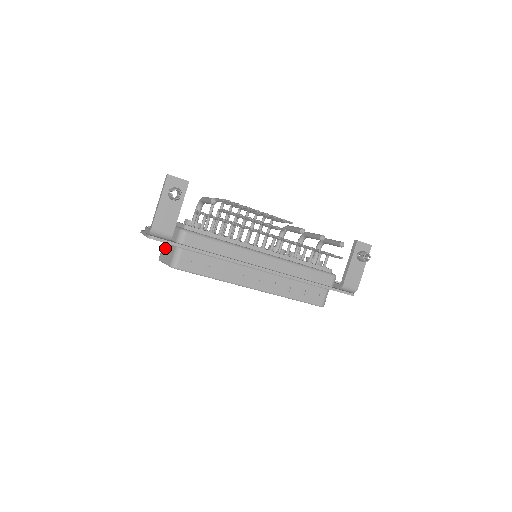
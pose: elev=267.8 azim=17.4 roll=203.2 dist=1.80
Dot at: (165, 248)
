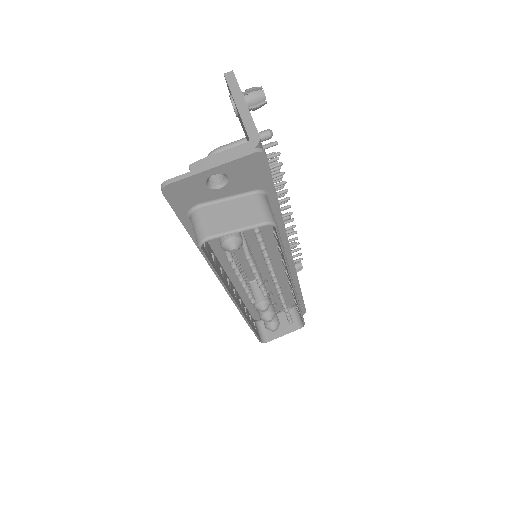
Dot at: (218, 211)
